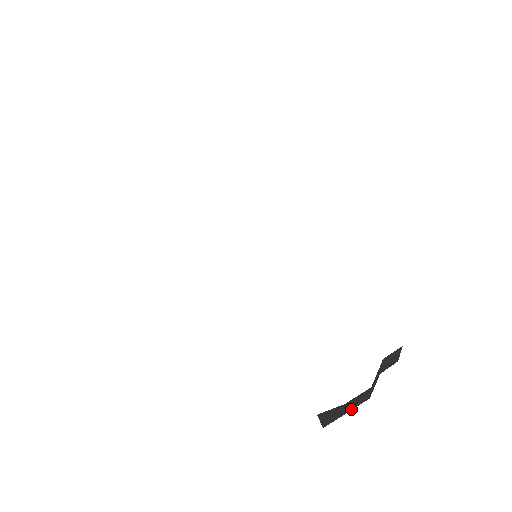
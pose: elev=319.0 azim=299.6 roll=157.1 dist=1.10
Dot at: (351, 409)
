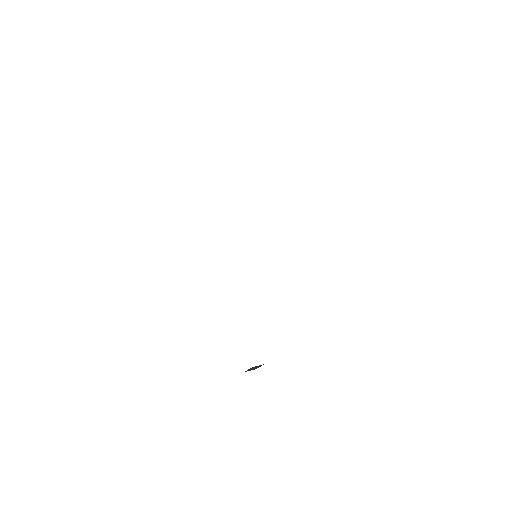
Dot at: occluded
